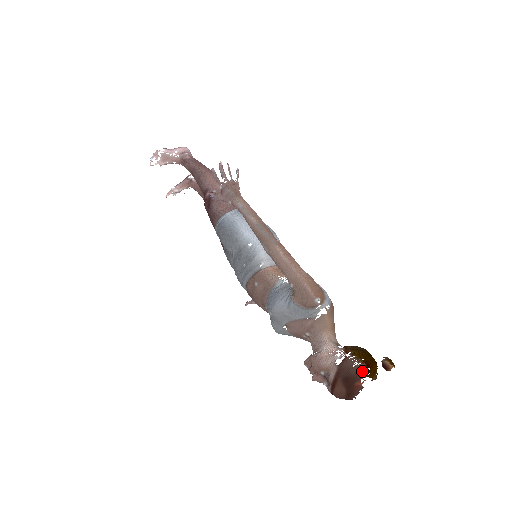
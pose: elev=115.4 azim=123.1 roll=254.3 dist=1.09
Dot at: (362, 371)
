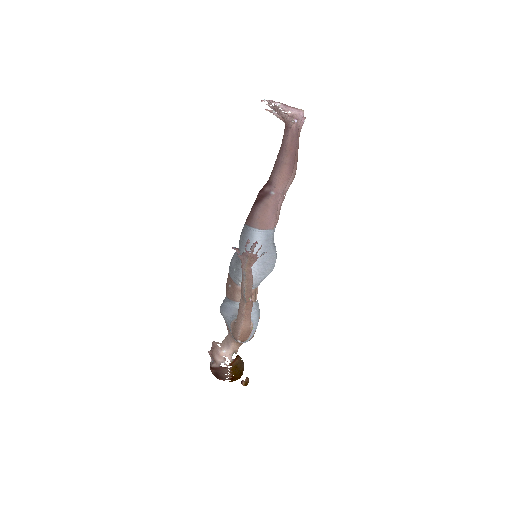
Dot at: (227, 379)
